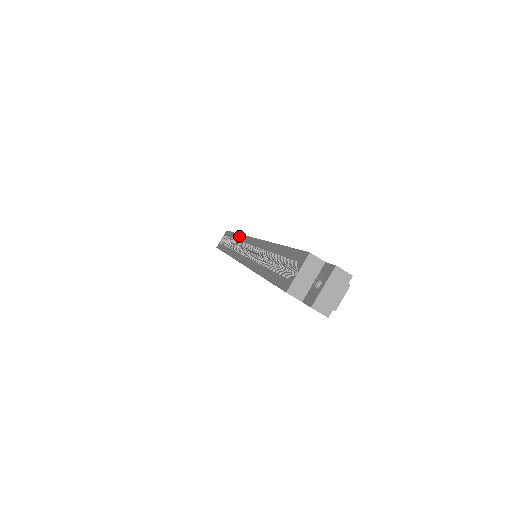
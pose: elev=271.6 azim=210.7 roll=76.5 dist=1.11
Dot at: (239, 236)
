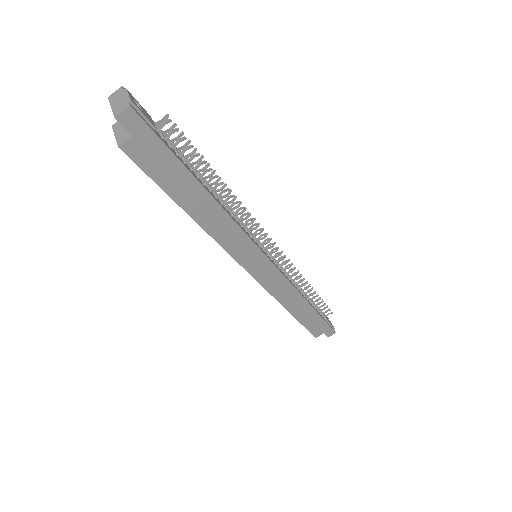
Dot at: occluded
